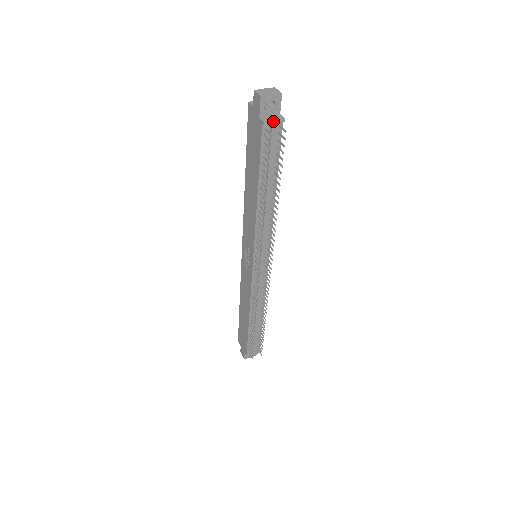
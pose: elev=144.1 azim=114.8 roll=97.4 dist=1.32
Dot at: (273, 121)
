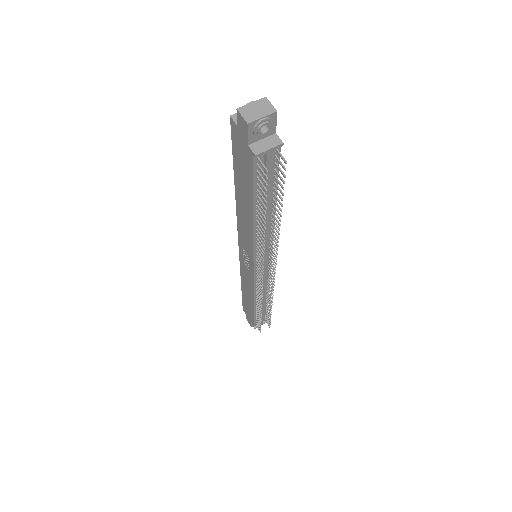
Dot at: (267, 150)
